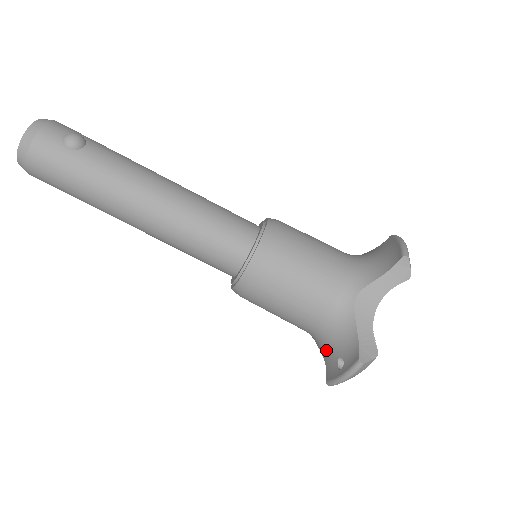
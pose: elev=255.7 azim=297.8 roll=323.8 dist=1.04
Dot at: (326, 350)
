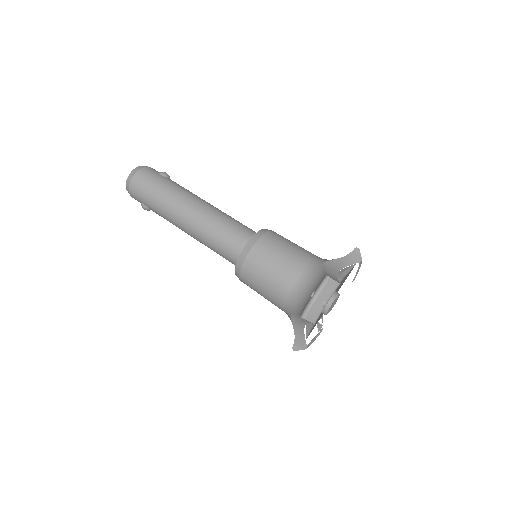
Dot at: (302, 302)
